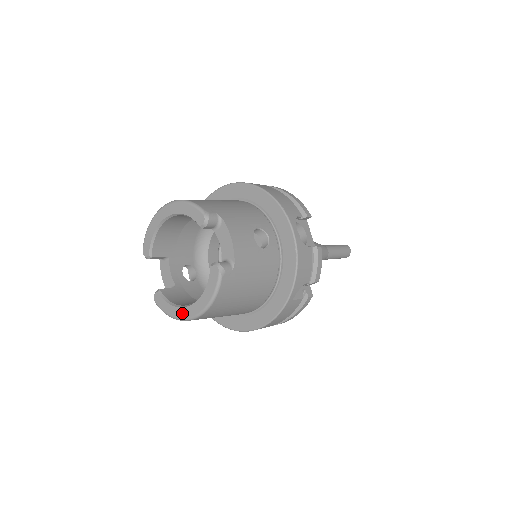
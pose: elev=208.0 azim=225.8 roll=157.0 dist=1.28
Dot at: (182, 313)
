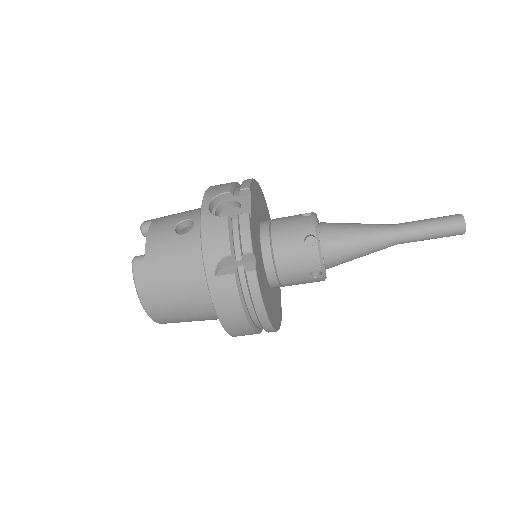
Dot at: occluded
